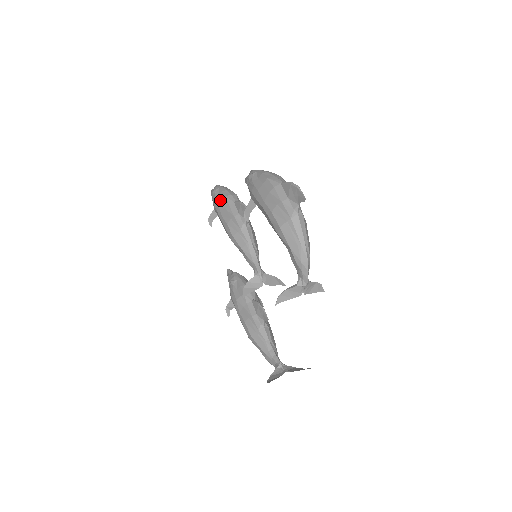
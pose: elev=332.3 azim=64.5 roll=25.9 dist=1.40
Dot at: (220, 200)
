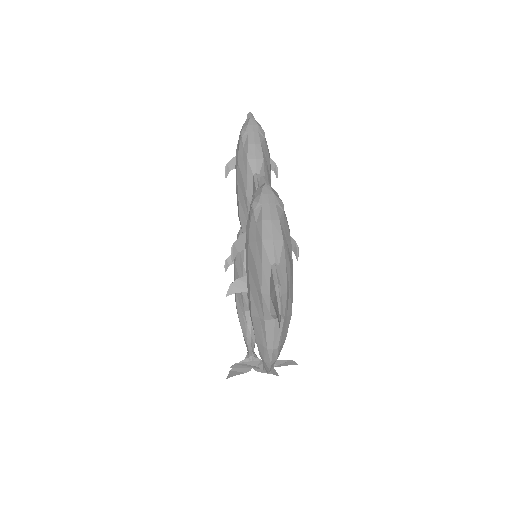
Dot at: (241, 157)
